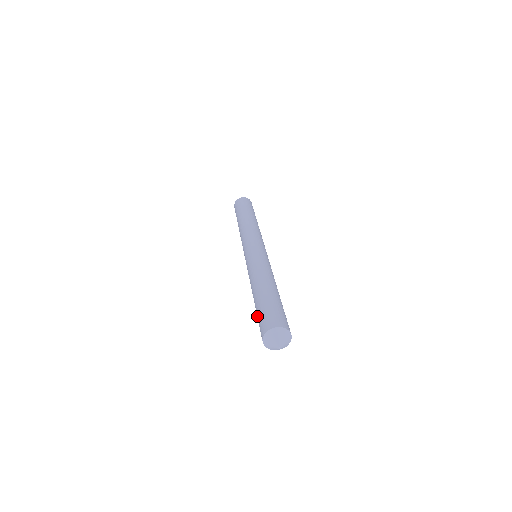
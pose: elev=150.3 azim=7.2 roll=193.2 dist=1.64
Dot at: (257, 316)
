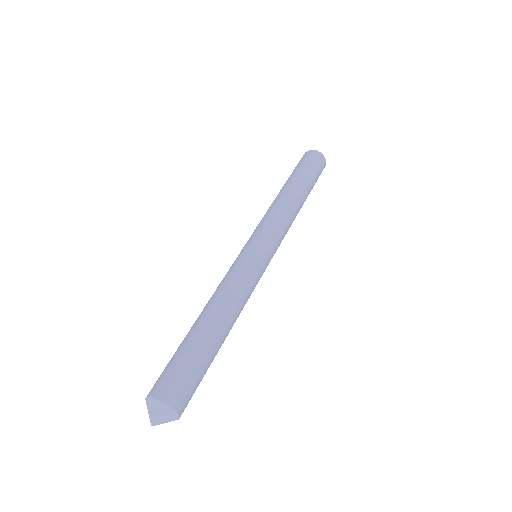
Dot at: (172, 357)
